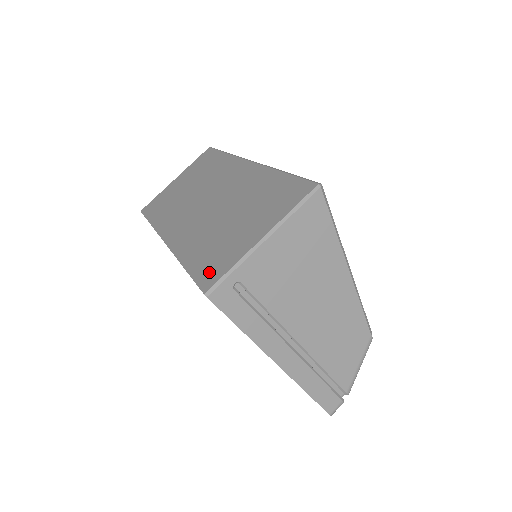
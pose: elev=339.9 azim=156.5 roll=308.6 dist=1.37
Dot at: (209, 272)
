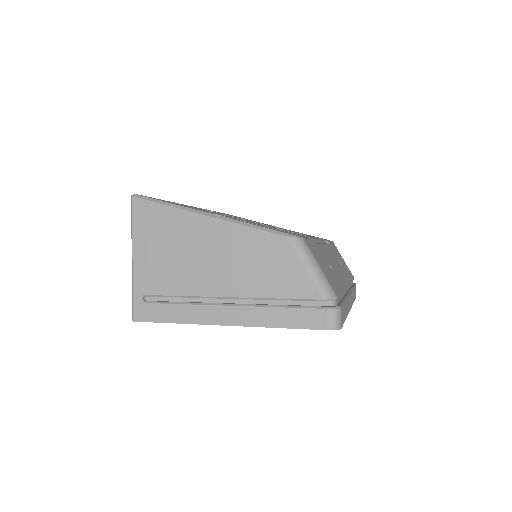
Dot at: occluded
